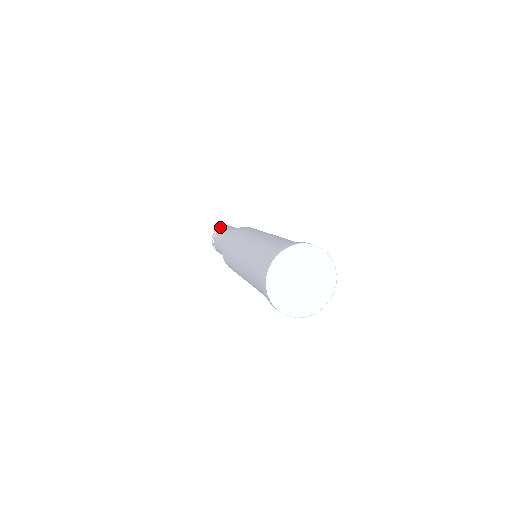
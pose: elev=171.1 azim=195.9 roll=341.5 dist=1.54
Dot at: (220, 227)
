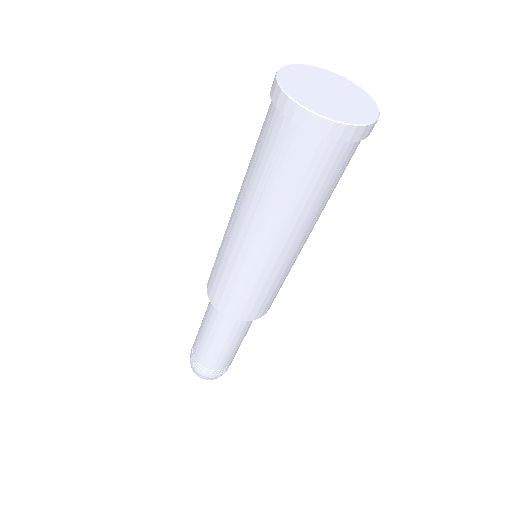
Dot at: (191, 350)
